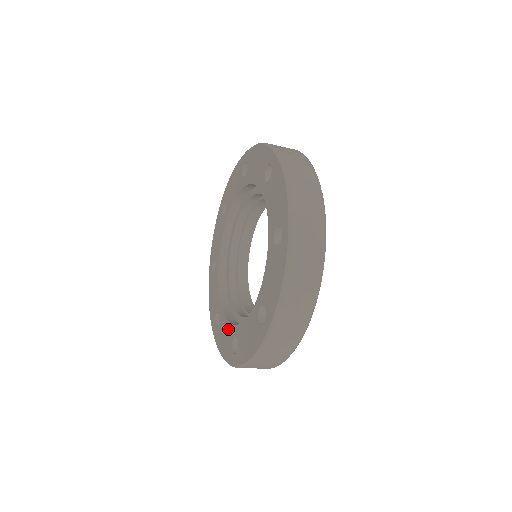
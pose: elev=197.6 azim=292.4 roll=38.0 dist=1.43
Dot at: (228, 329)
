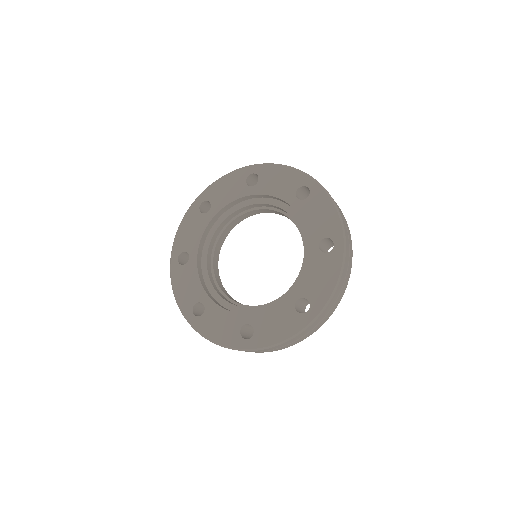
Dot at: (278, 311)
